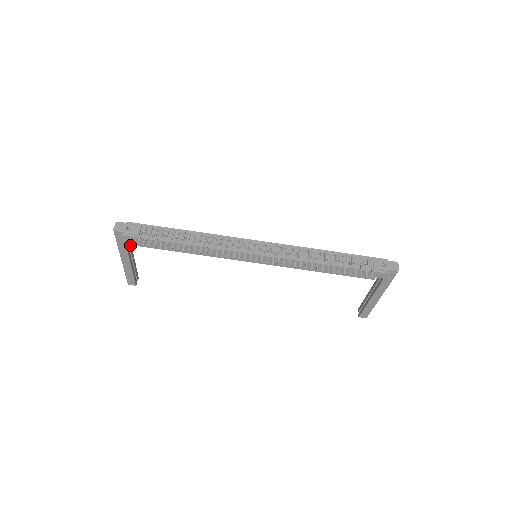
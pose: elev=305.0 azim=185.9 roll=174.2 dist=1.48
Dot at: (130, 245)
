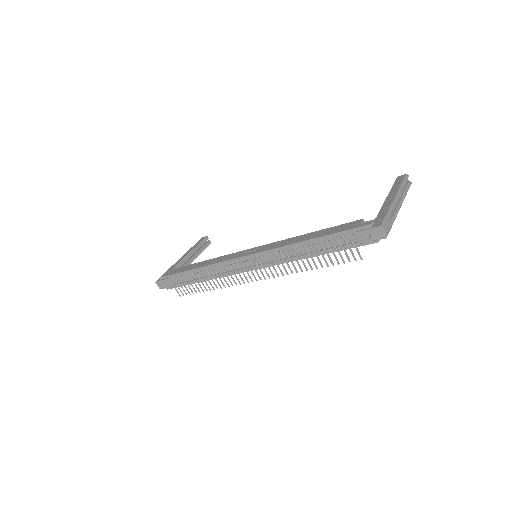
Dot at: (178, 265)
